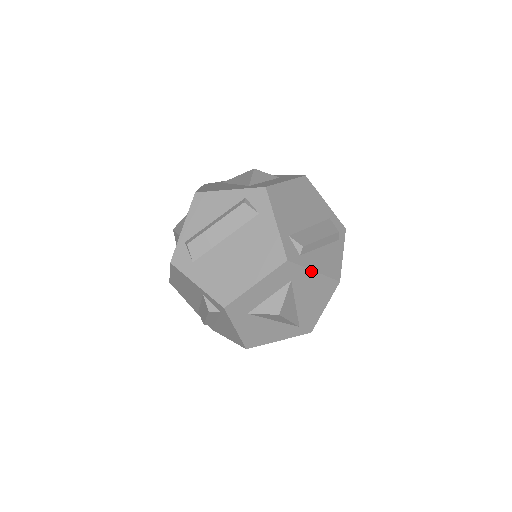
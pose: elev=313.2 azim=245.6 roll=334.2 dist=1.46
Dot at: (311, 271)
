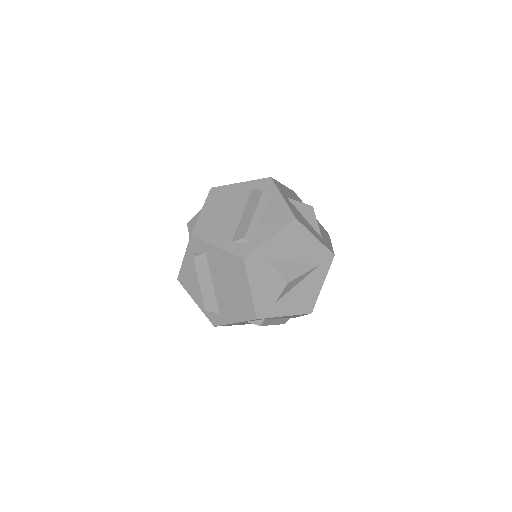
Dot at: (267, 241)
